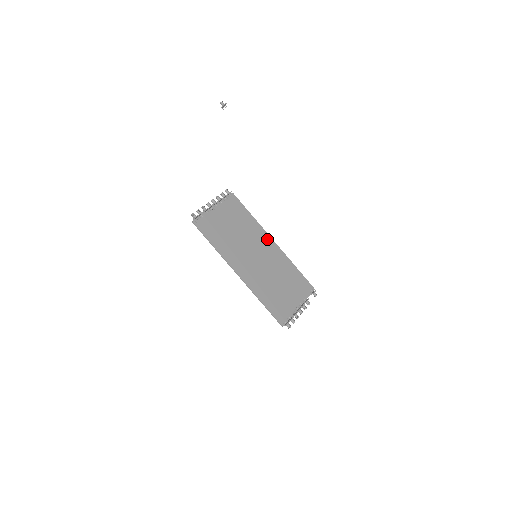
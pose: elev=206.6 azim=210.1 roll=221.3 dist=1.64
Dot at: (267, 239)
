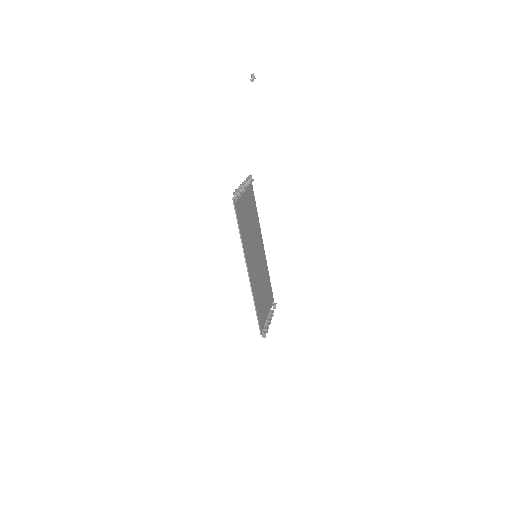
Dot at: (261, 240)
